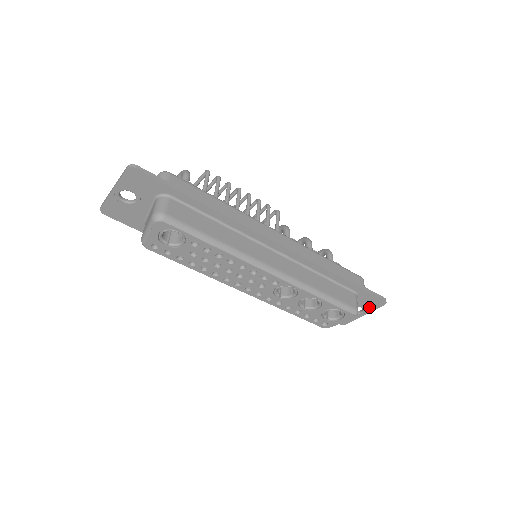
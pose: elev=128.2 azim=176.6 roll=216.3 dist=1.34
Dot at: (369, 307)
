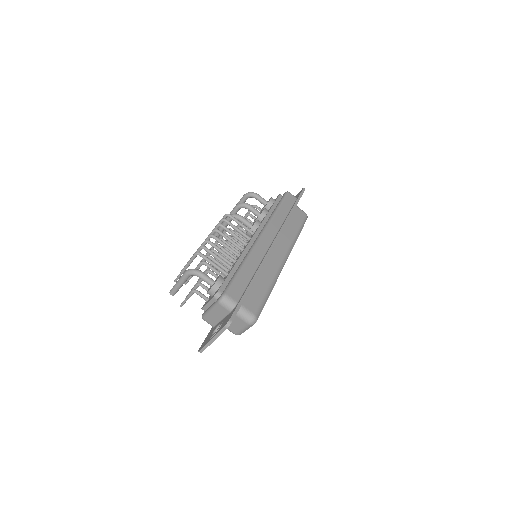
Dot at: occluded
